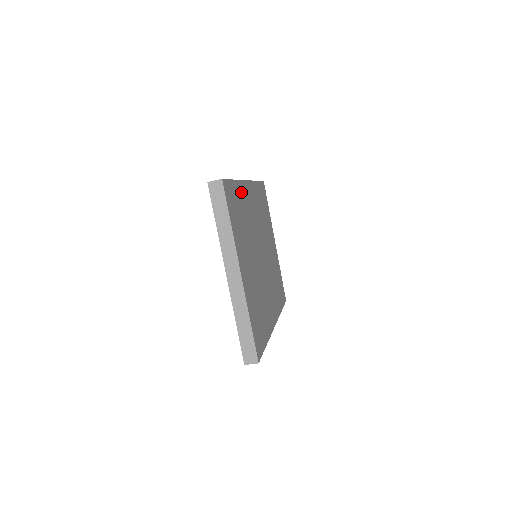
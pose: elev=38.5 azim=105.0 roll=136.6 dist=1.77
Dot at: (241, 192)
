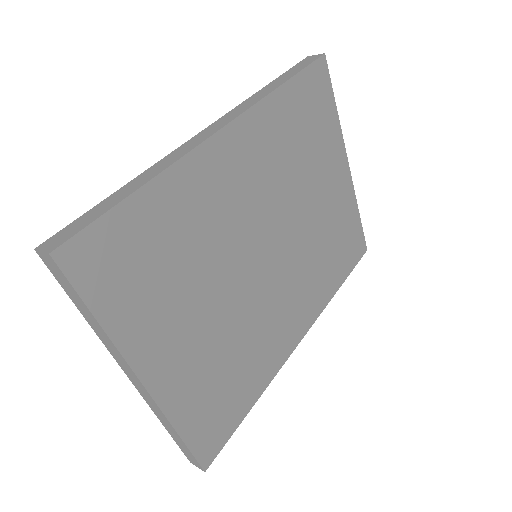
Dot at: (176, 191)
